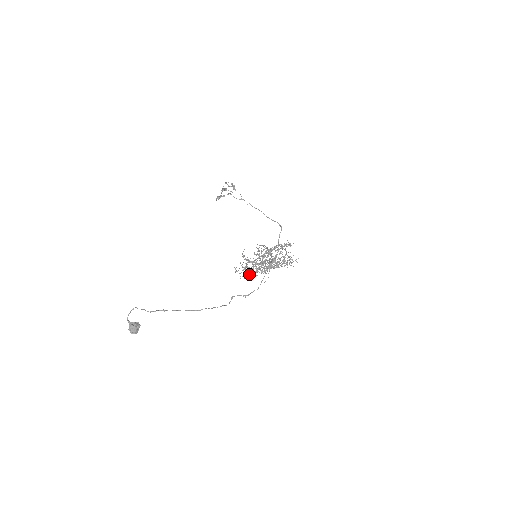
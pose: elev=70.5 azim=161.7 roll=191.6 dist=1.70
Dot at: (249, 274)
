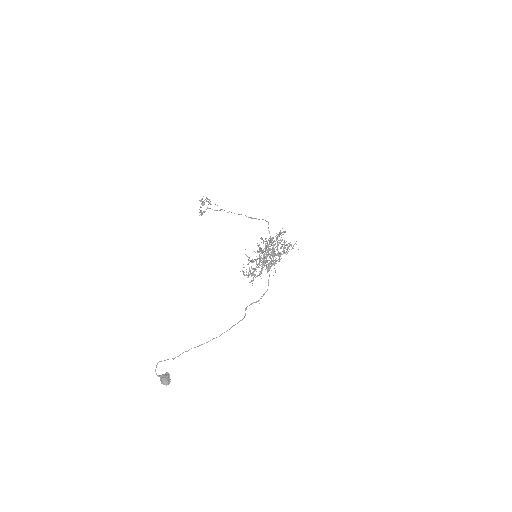
Dot at: occluded
